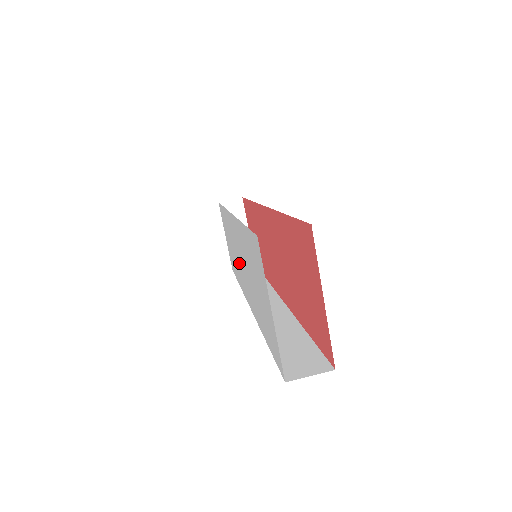
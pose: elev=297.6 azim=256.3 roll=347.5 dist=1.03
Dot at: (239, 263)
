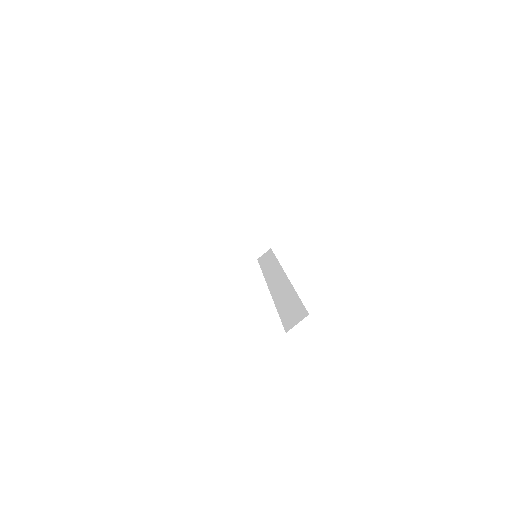
Dot at: occluded
